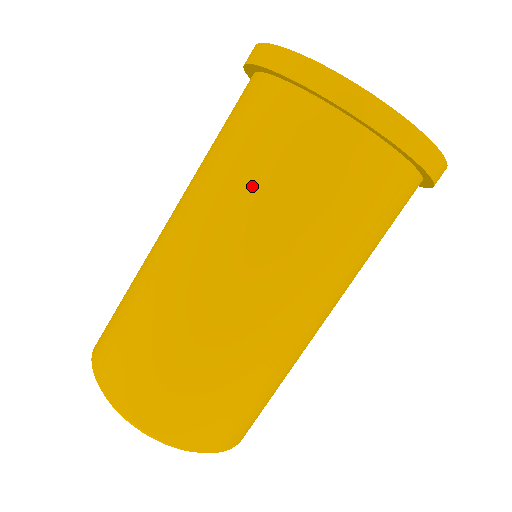
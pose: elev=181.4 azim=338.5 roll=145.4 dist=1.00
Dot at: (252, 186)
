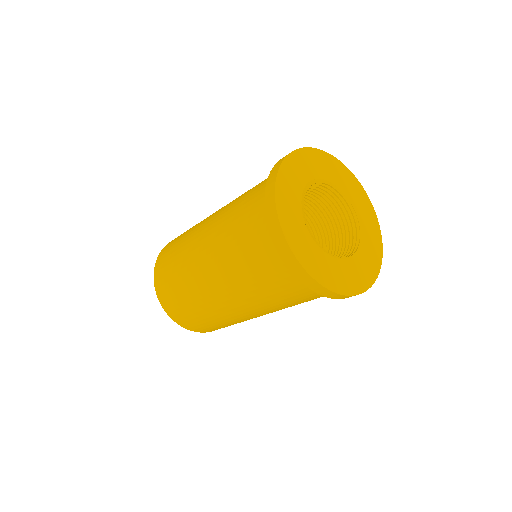
Dot at: (254, 285)
